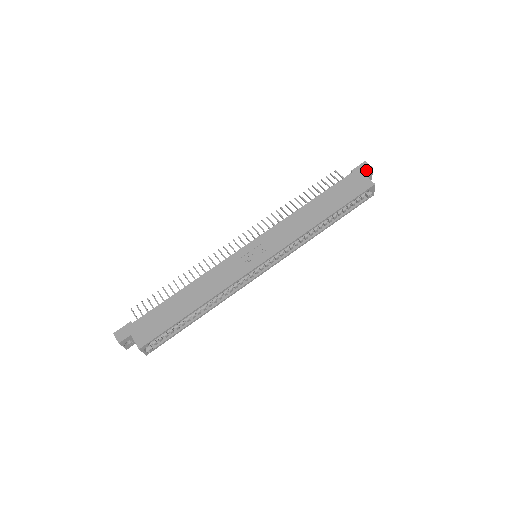
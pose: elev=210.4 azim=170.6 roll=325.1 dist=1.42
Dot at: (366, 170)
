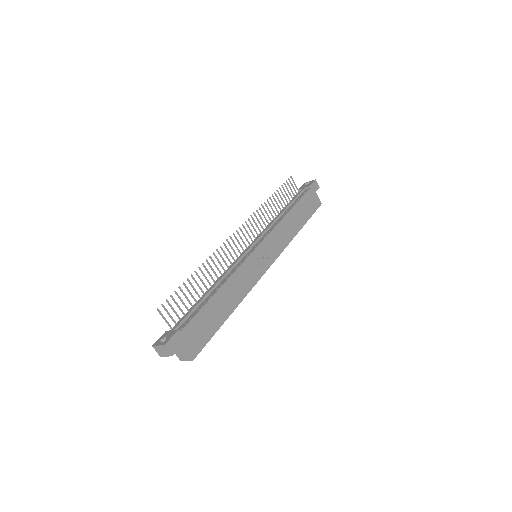
Dot at: (317, 188)
